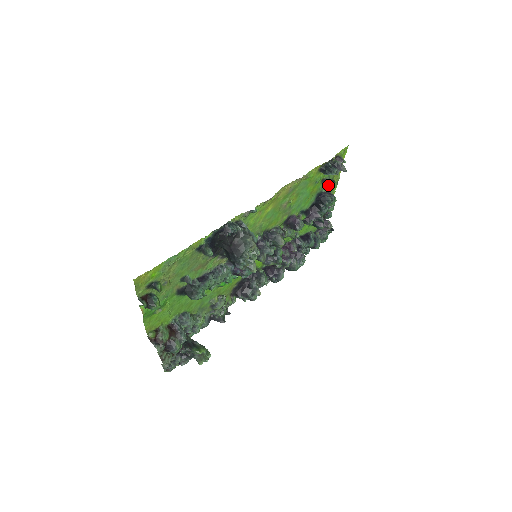
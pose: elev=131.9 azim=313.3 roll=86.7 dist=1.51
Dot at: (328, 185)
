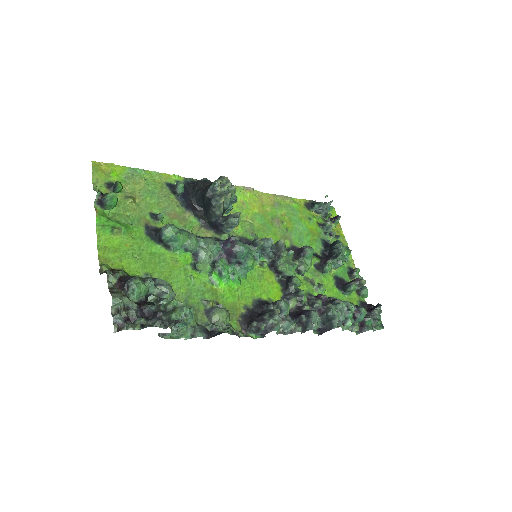
Dot at: (330, 233)
